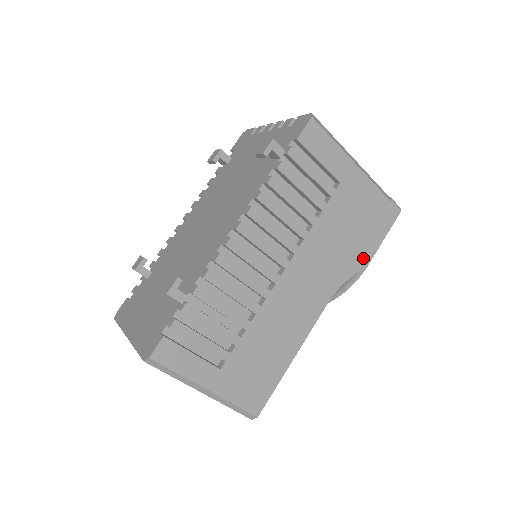
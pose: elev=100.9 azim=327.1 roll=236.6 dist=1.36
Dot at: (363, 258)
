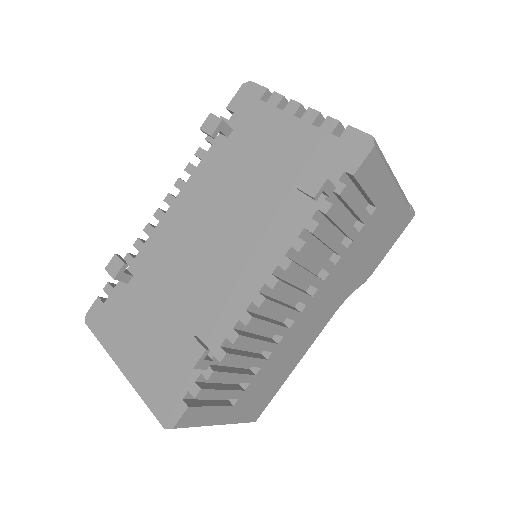
Dot at: (371, 268)
